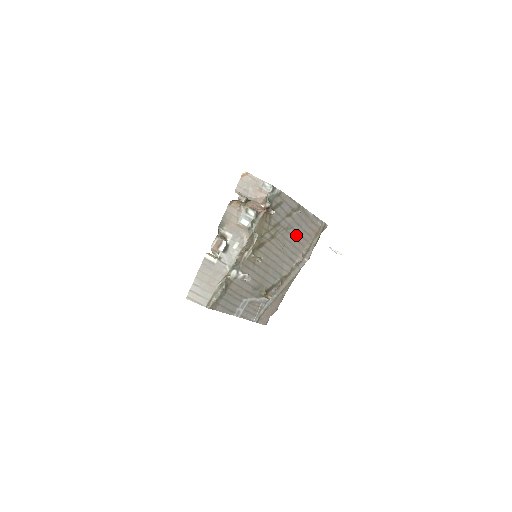
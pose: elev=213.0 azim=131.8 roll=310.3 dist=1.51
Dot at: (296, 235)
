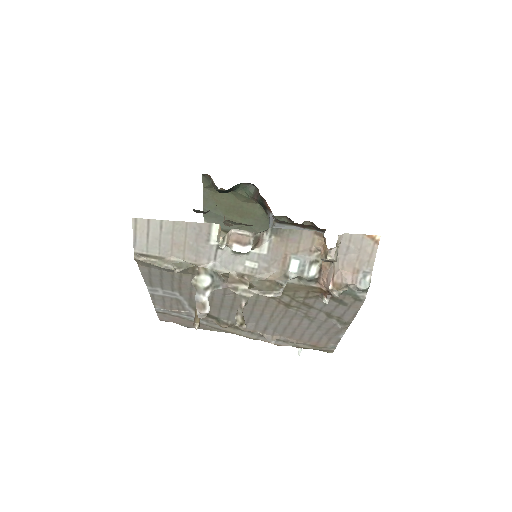
Dot at: (303, 327)
